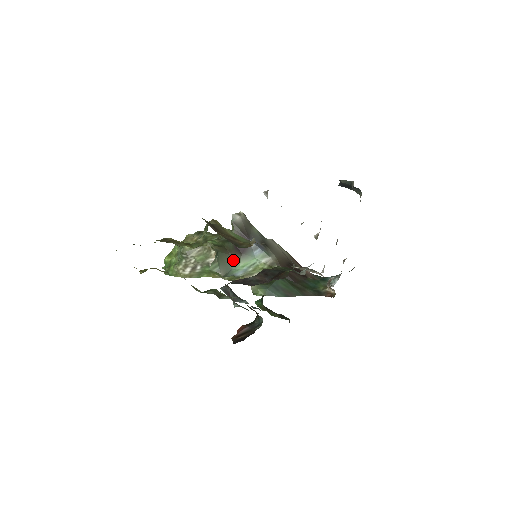
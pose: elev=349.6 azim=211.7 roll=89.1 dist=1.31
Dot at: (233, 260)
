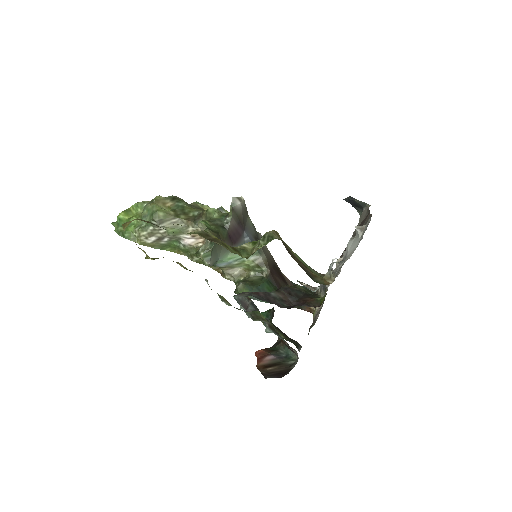
Dot at: (223, 250)
